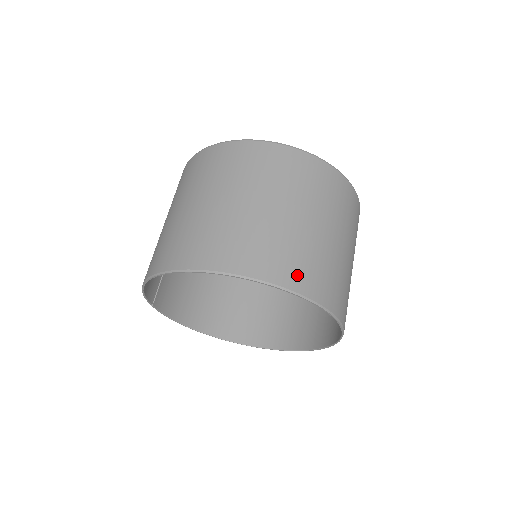
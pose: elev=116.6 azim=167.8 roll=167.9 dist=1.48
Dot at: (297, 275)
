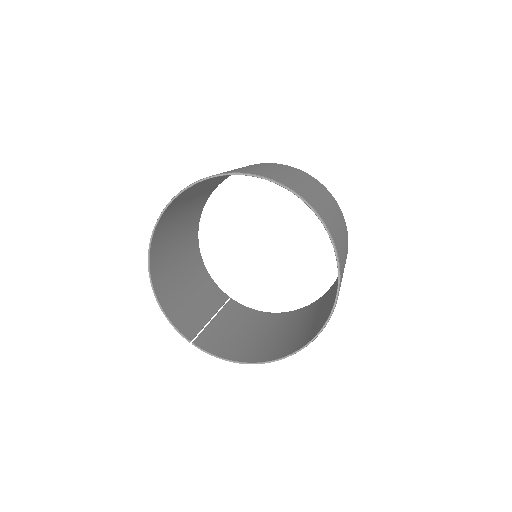
Dot at: occluded
